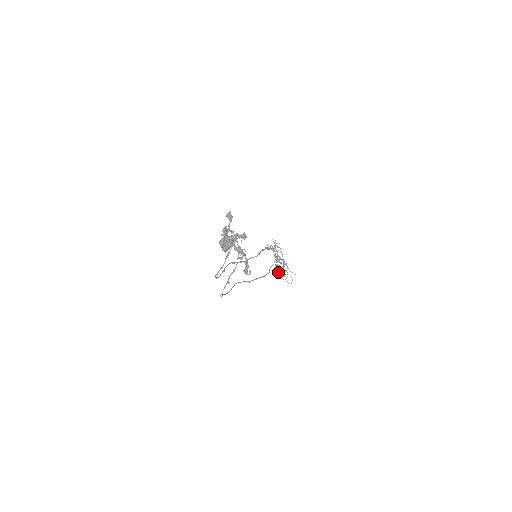
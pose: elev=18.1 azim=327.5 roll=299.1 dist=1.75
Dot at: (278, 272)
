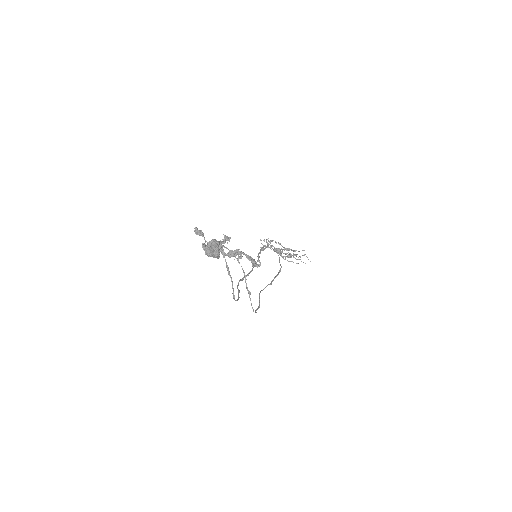
Dot at: occluded
